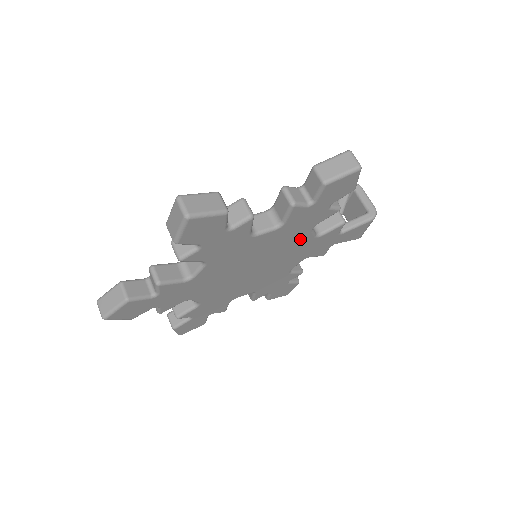
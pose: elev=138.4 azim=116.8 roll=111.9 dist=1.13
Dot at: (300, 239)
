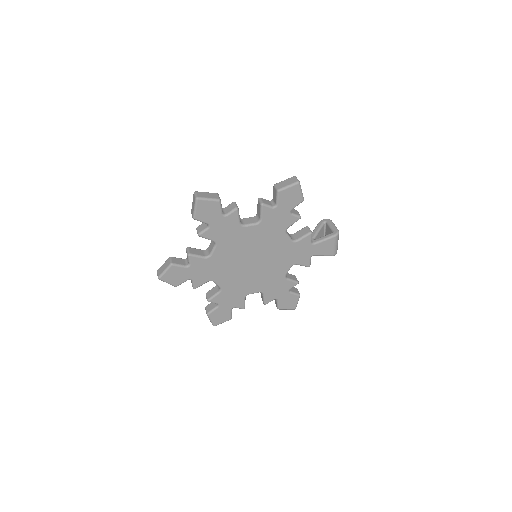
Dot at: (280, 240)
